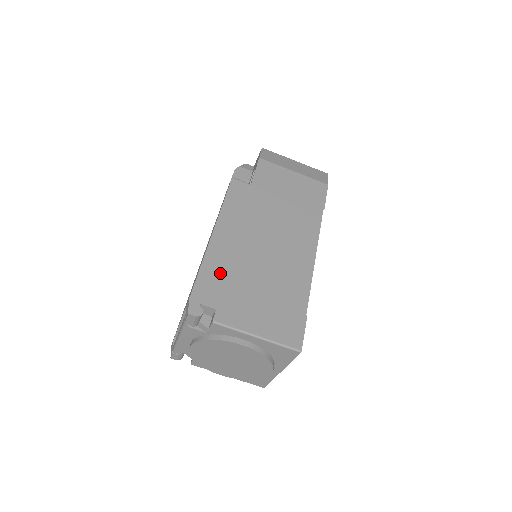
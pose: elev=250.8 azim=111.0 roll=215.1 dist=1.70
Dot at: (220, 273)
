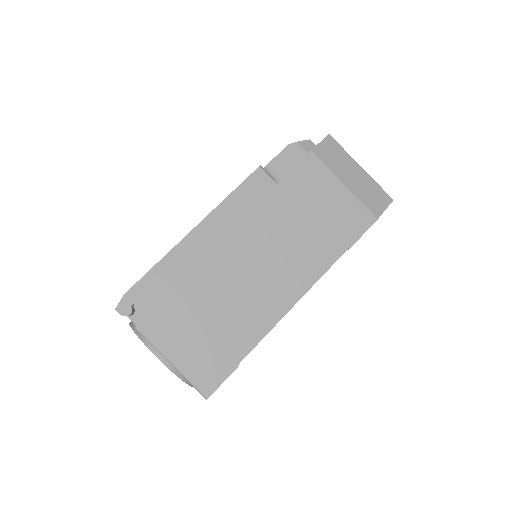
Dot at: (173, 279)
